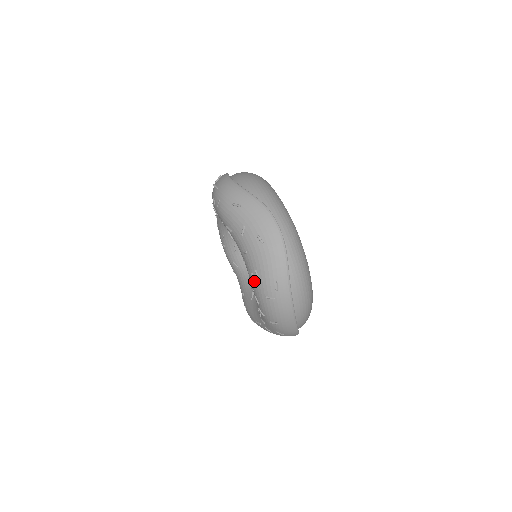
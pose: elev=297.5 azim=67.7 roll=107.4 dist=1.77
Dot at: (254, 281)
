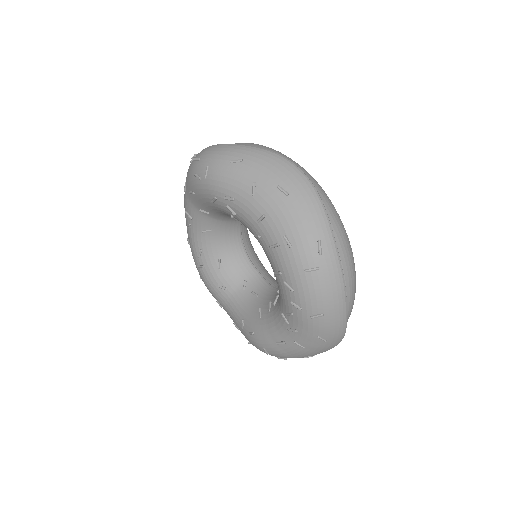
Dot at: (283, 254)
